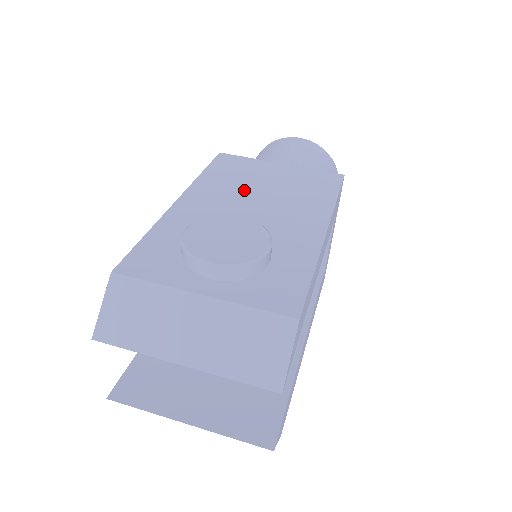
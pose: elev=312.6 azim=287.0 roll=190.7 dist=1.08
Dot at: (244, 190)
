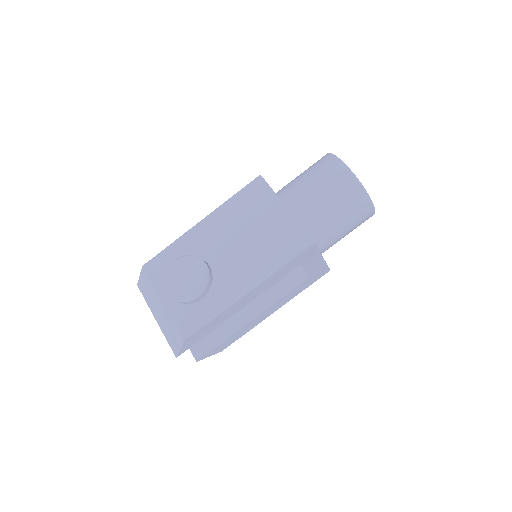
Dot at: (238, 230)
